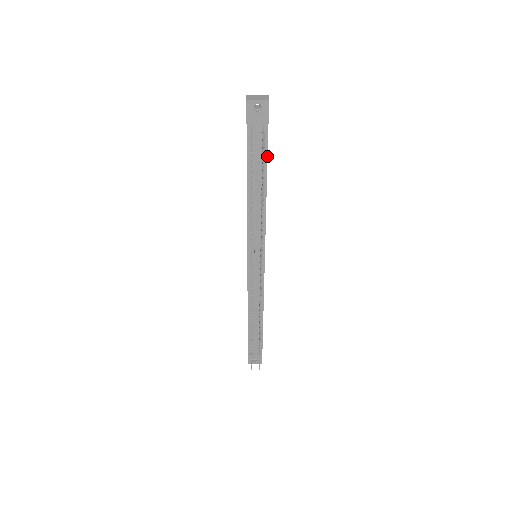
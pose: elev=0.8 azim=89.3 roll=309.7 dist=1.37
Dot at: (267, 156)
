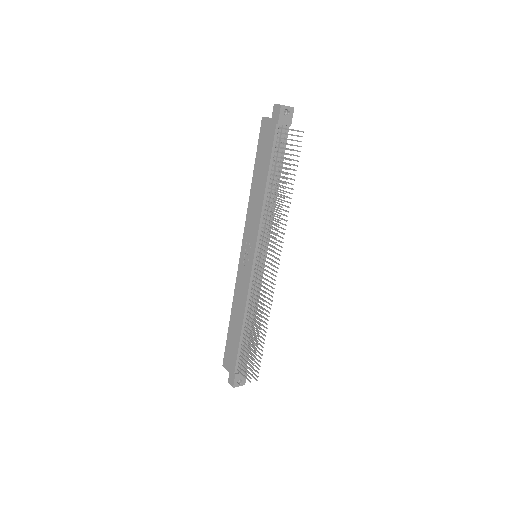
Dot at: occluded
